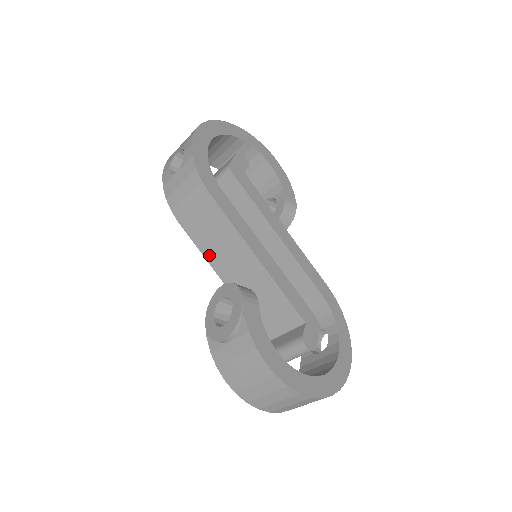
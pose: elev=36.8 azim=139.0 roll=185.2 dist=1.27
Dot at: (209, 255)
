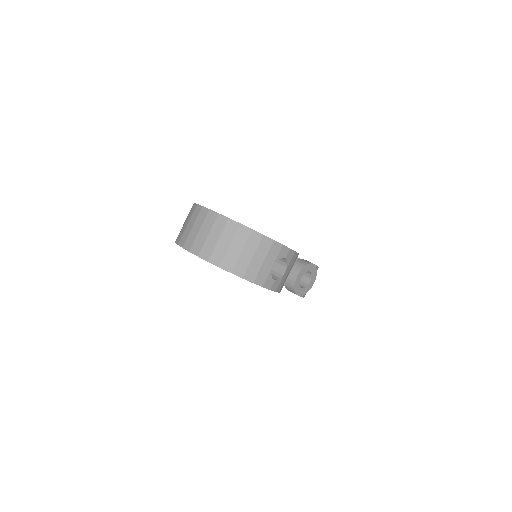
Dot at: occluded
